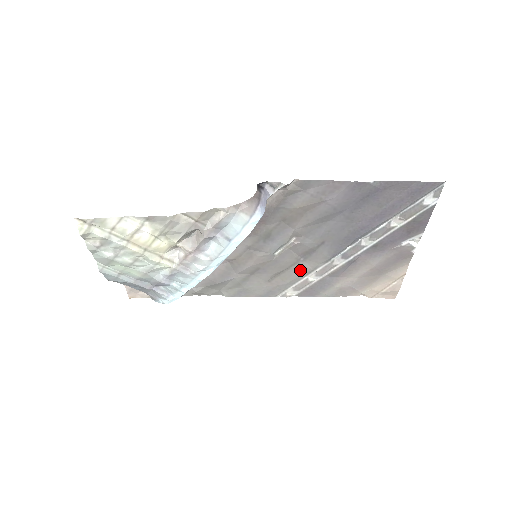
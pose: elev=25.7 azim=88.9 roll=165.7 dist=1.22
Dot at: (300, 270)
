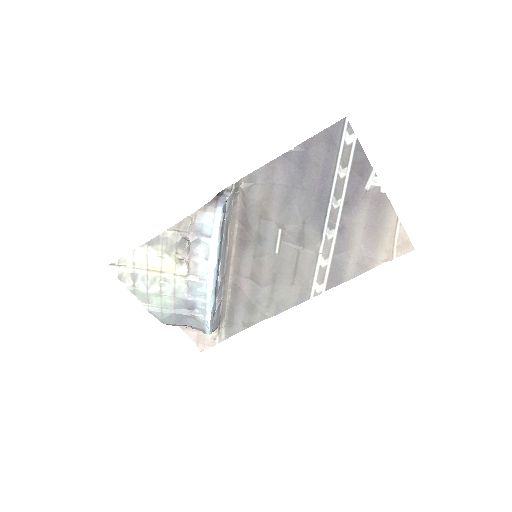
Dot at: (307, 259)
